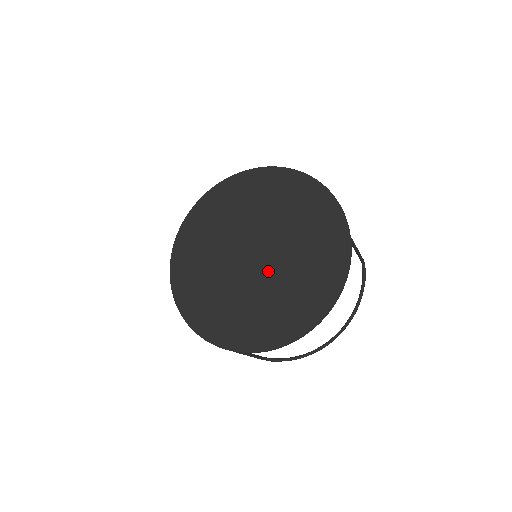
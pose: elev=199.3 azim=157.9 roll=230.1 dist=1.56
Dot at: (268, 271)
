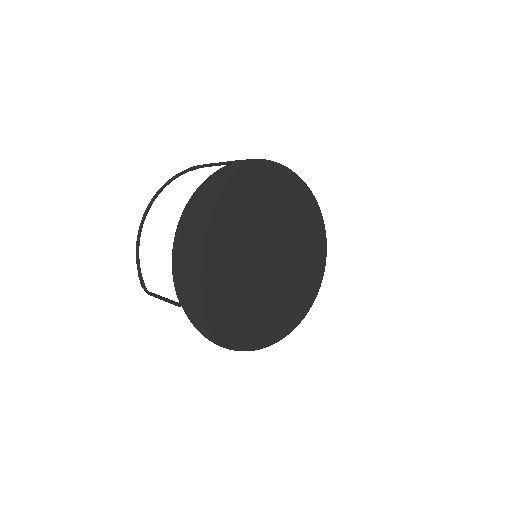
Dot at: (277, 267)
